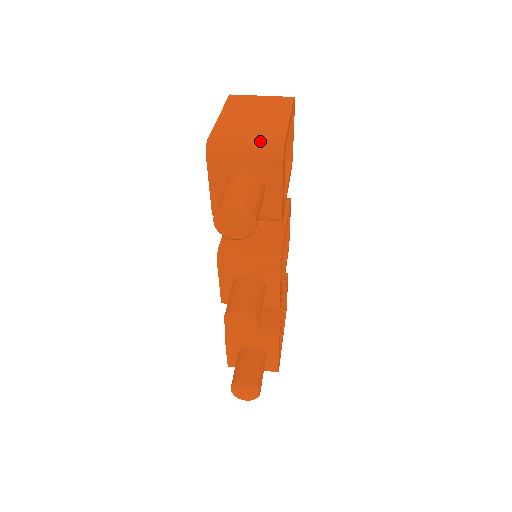
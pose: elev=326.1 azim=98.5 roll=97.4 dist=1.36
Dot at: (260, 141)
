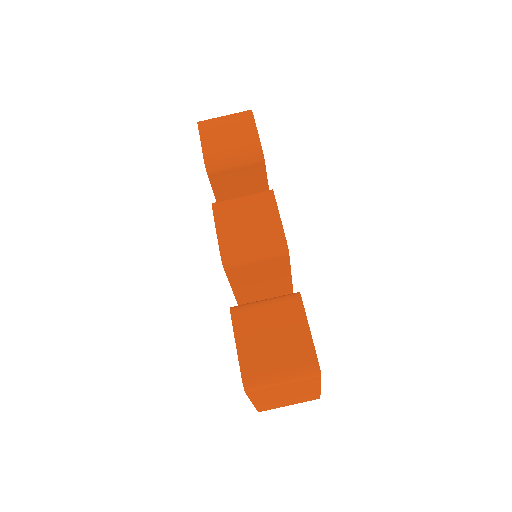
Dot at: occluded
